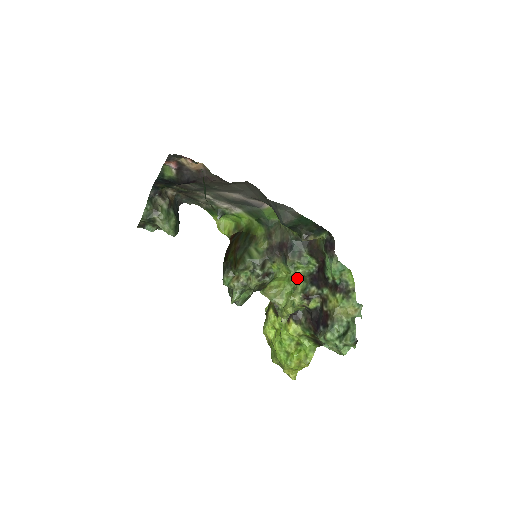
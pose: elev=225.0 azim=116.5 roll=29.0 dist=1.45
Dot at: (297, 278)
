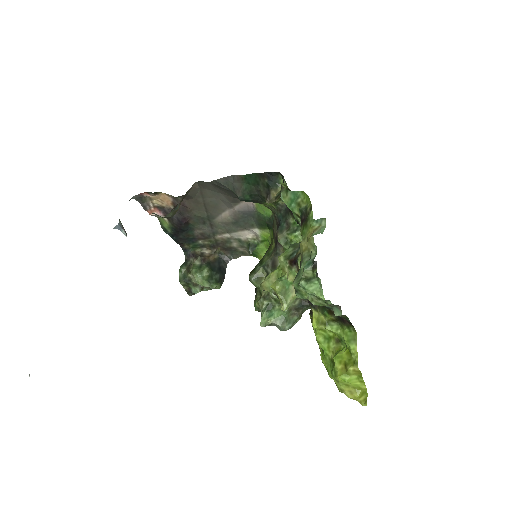
Dot at: occluded
